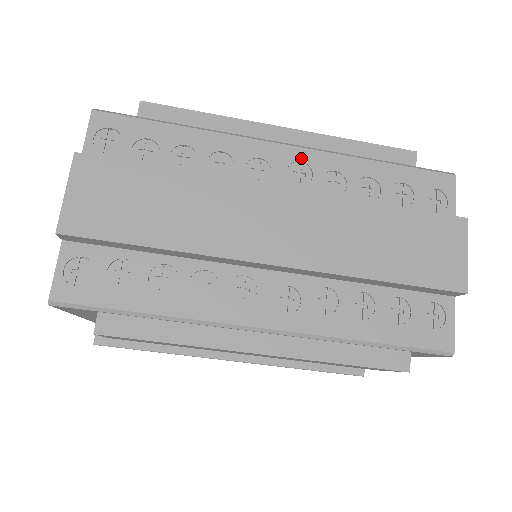
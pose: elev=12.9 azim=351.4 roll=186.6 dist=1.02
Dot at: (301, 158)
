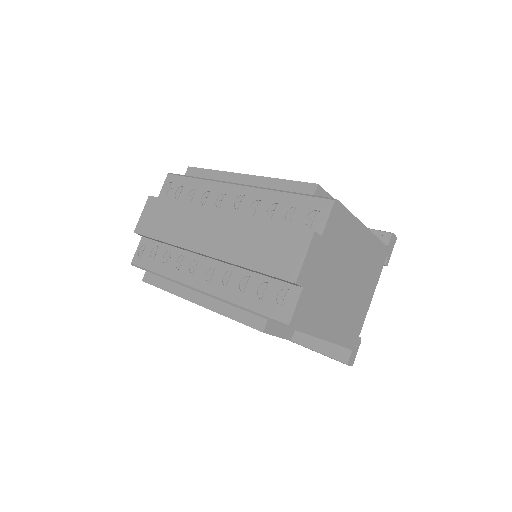
Dot at: (244, 193)
